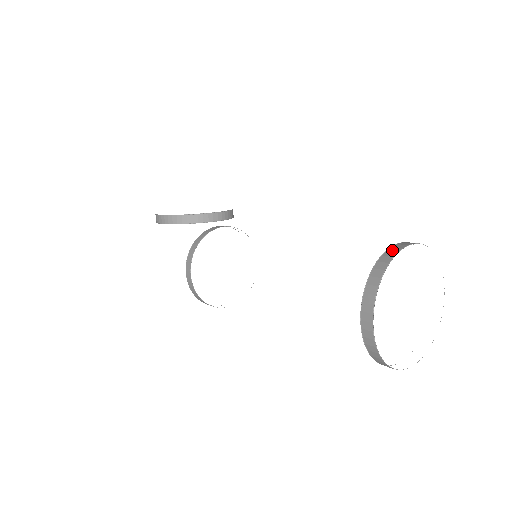
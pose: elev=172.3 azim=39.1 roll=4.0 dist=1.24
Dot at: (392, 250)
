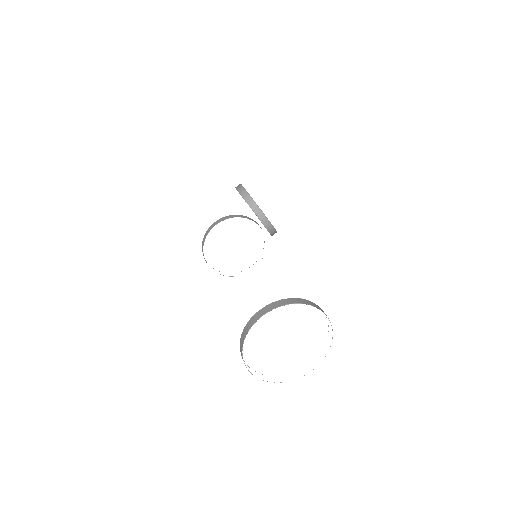
Dot at: (315, 304)
